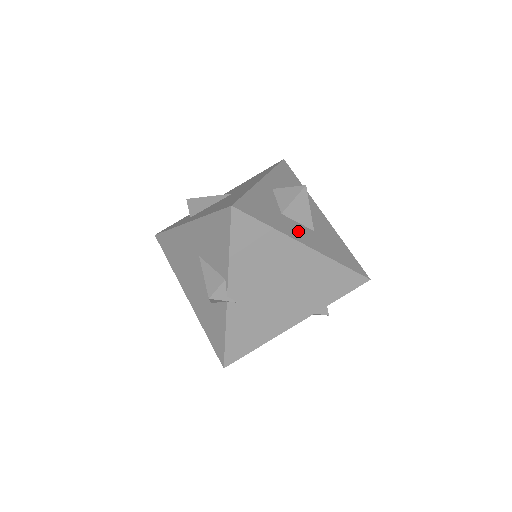
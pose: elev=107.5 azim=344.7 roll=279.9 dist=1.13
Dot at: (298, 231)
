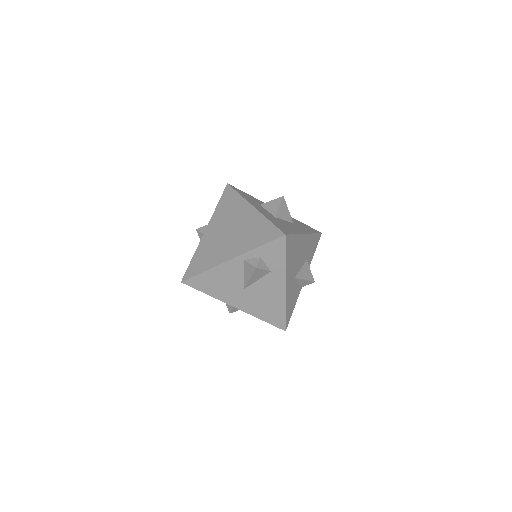
Dot at: (259, 207)
